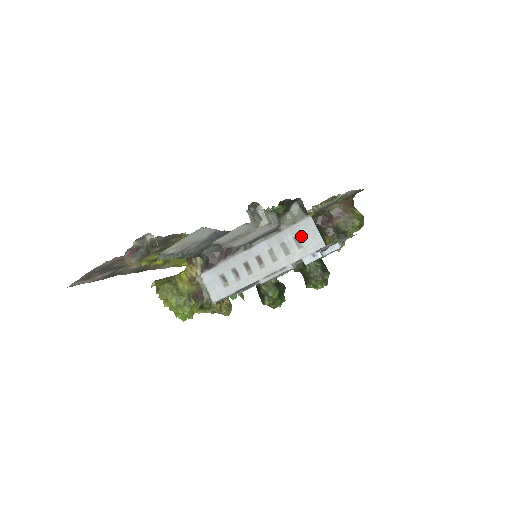
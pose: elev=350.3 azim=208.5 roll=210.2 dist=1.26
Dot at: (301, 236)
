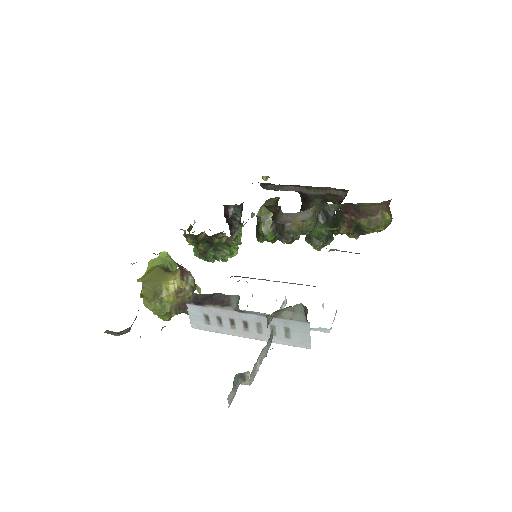
Dot at: (293, 331)
